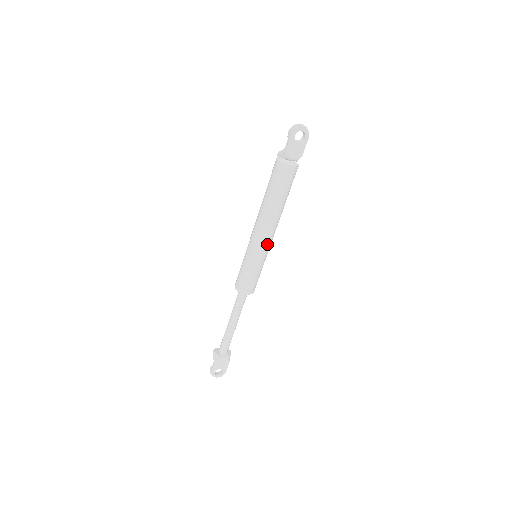
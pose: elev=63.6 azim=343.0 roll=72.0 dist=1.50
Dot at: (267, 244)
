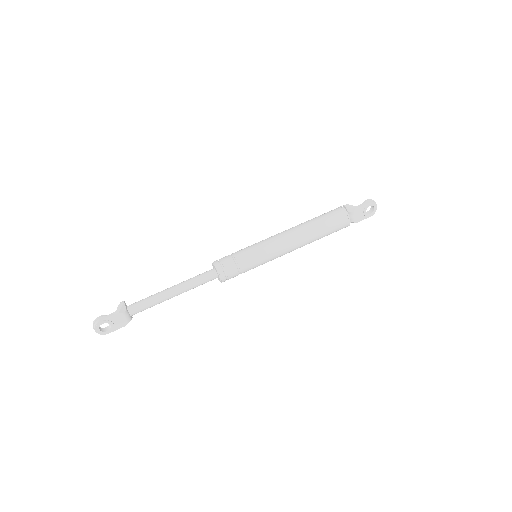
Dot at: (278, 255)
